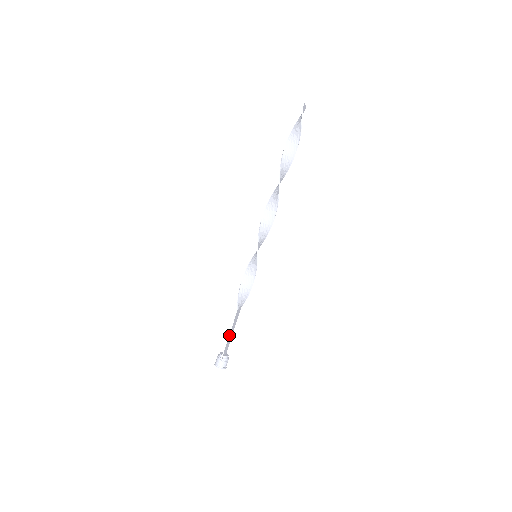
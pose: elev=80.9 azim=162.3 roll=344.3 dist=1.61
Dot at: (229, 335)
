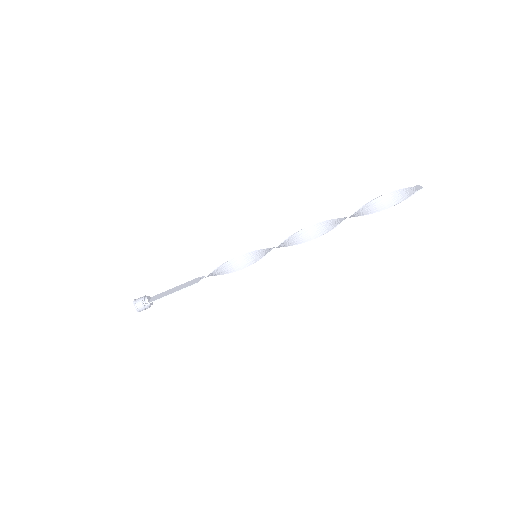
Dot at: occluded
